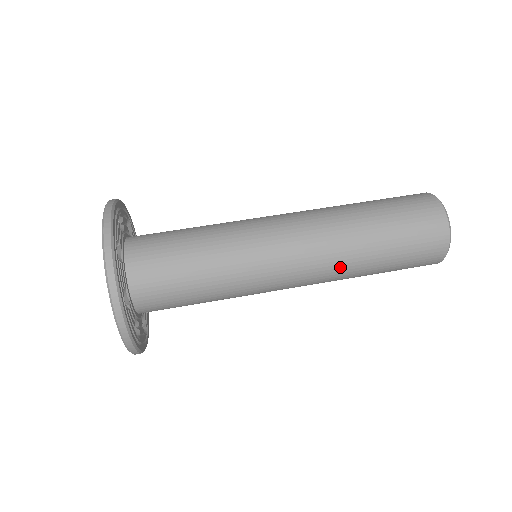
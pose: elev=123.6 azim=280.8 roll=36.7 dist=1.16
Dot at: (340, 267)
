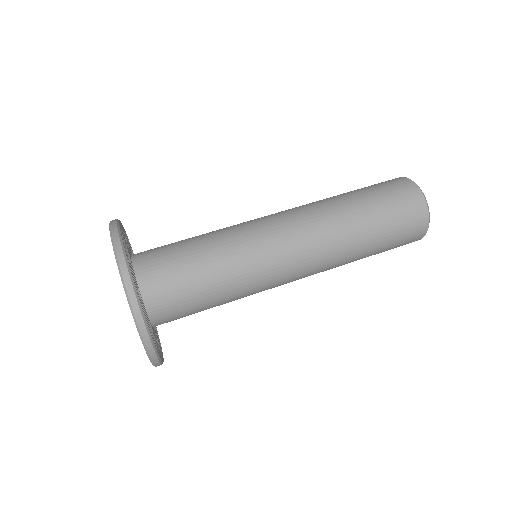
Dot at: (336, 244)
